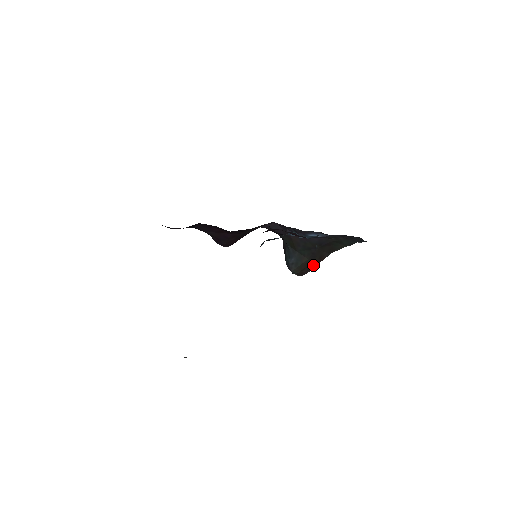
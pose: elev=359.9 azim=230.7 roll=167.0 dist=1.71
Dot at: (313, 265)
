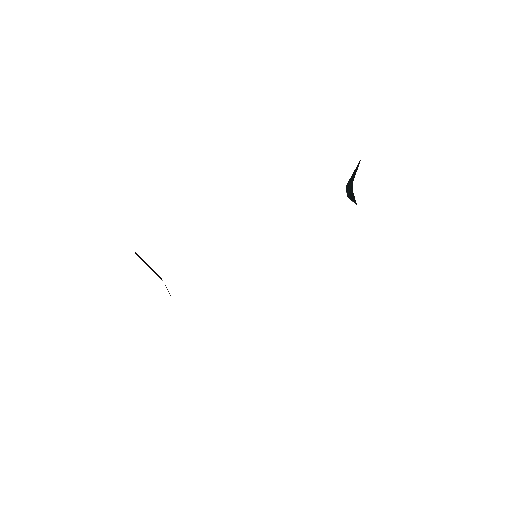
Dot at: occluded
